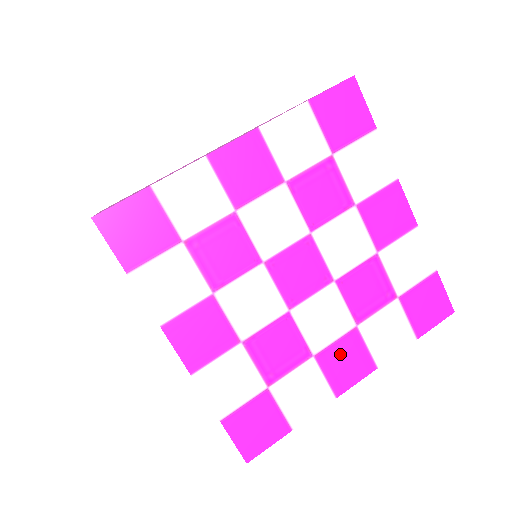
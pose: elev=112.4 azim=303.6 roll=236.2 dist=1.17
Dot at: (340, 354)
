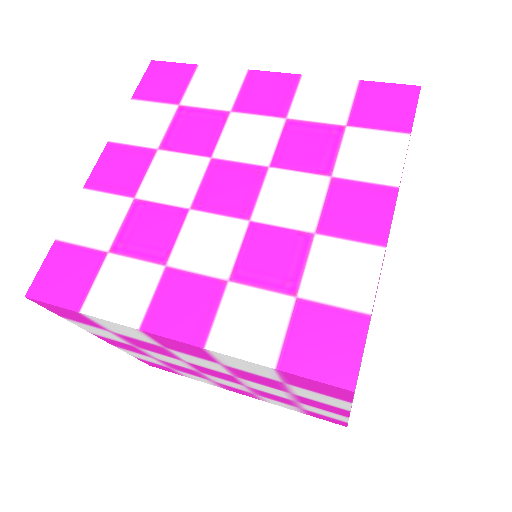
Dot at: (342, 210)
